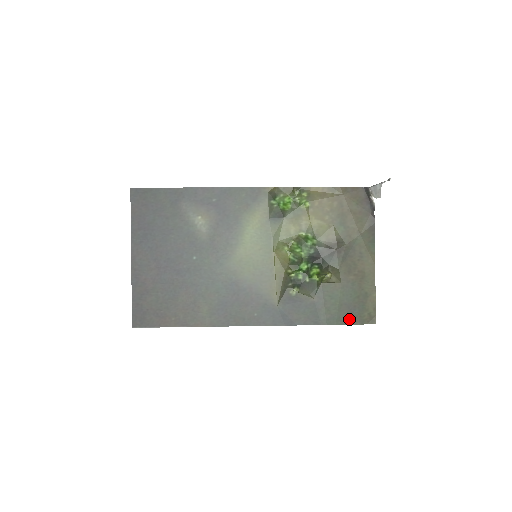
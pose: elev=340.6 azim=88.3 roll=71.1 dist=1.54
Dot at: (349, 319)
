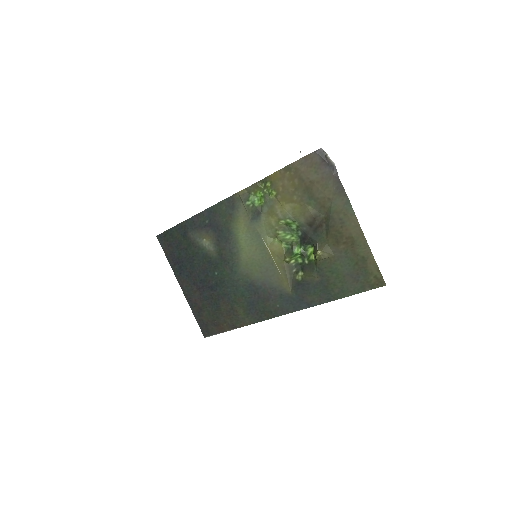
Dot at: (357, 288)
